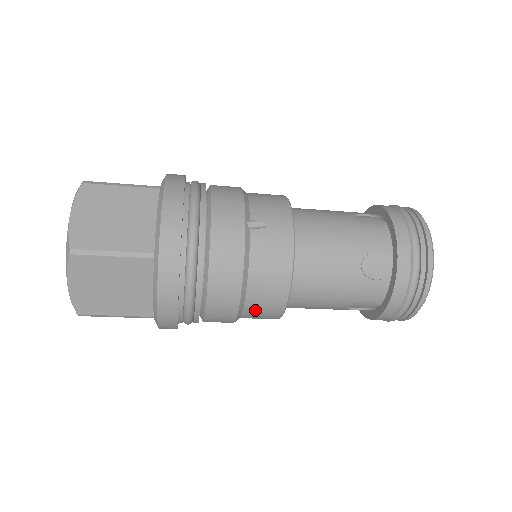
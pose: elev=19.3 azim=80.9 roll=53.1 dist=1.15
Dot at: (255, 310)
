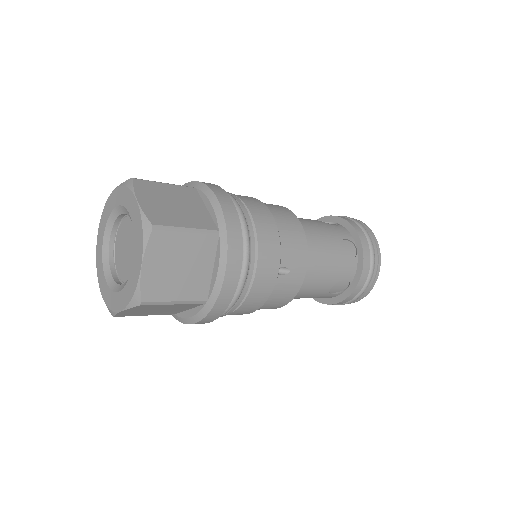
Dot at: occluded
